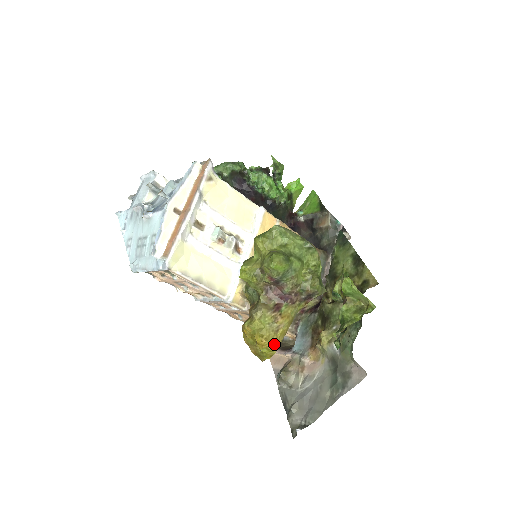
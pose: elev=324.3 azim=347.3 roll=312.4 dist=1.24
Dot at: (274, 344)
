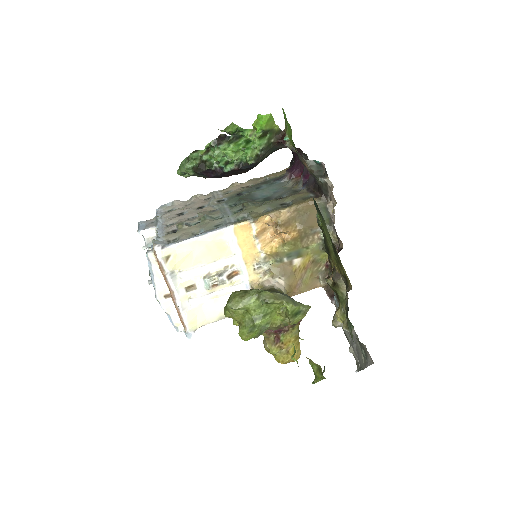
Dot at: occluded
